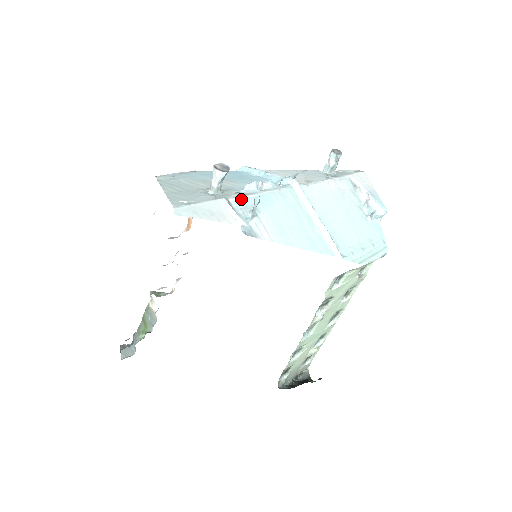
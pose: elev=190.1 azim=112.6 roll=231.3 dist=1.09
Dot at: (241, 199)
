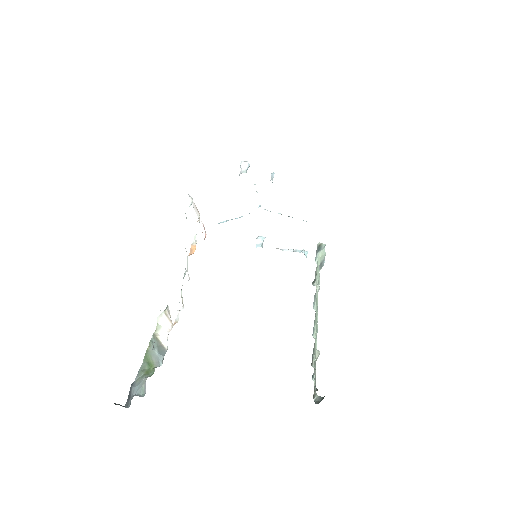
Dot at: occluded
